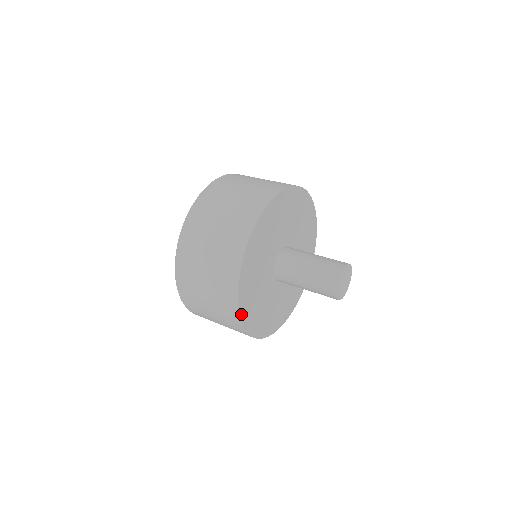
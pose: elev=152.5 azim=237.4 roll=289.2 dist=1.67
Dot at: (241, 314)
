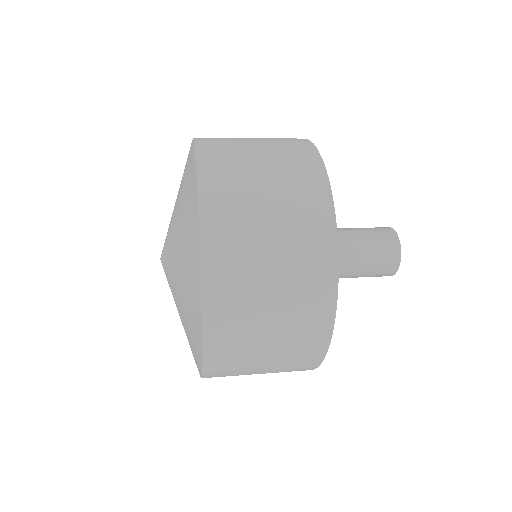
Dot at: (332, 321)
